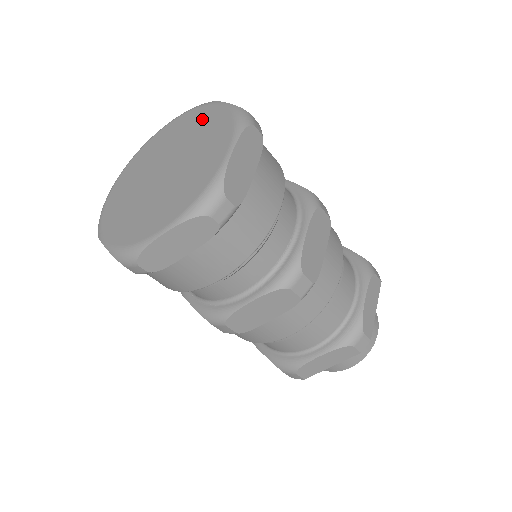
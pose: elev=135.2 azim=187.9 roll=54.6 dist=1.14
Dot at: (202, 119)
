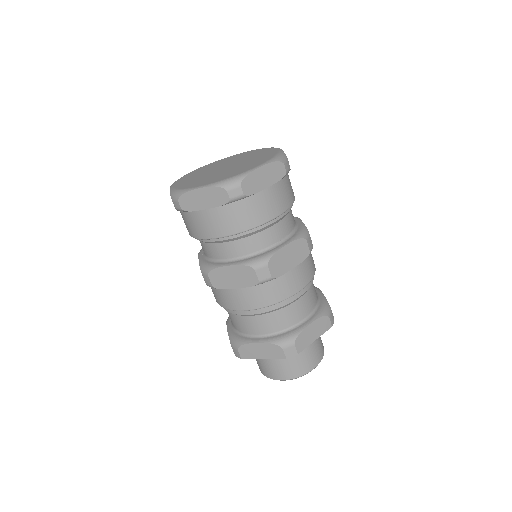
Dot at: (264, 152)
